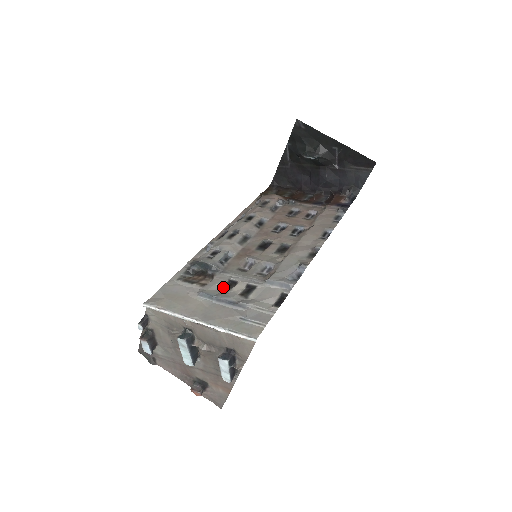
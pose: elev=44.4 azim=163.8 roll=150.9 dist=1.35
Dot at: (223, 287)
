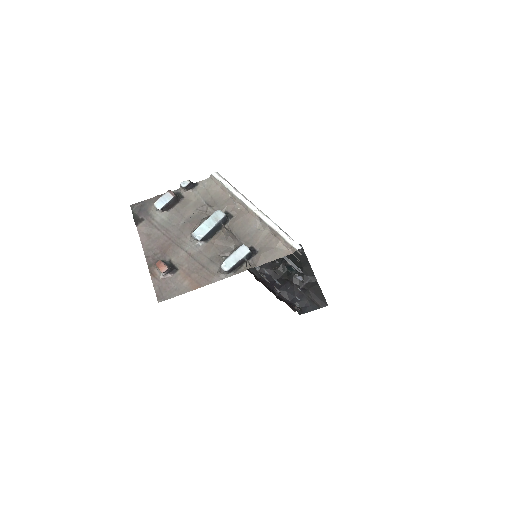
Dot at: occluded
